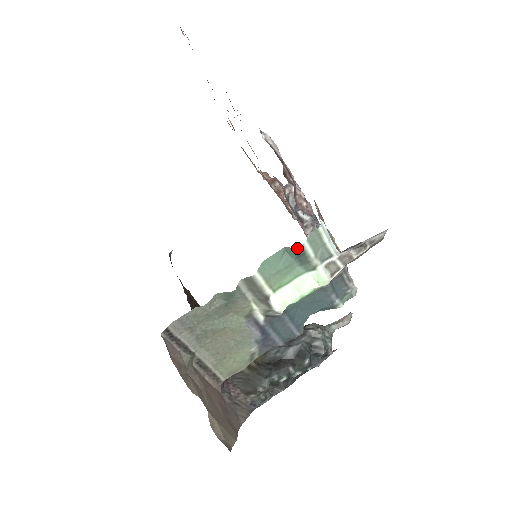
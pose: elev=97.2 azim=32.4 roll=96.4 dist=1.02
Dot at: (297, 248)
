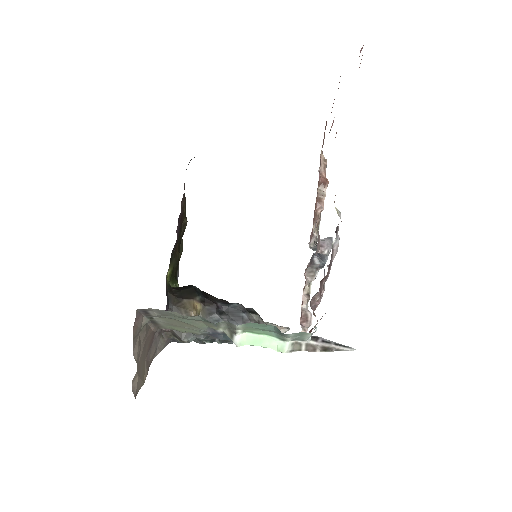
Dot at: (283, 333)
